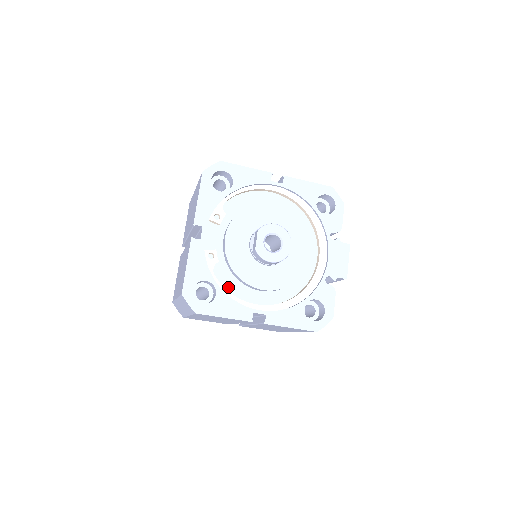
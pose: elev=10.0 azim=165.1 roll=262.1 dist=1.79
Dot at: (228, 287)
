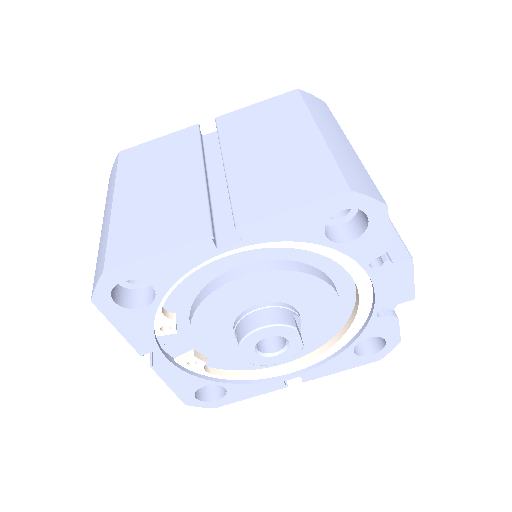
Dot at: (237, 367)
